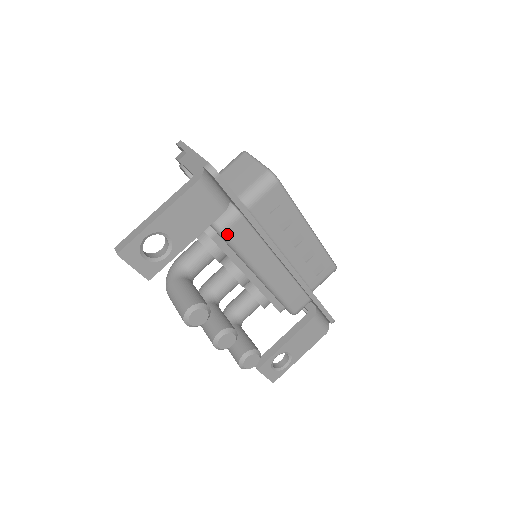
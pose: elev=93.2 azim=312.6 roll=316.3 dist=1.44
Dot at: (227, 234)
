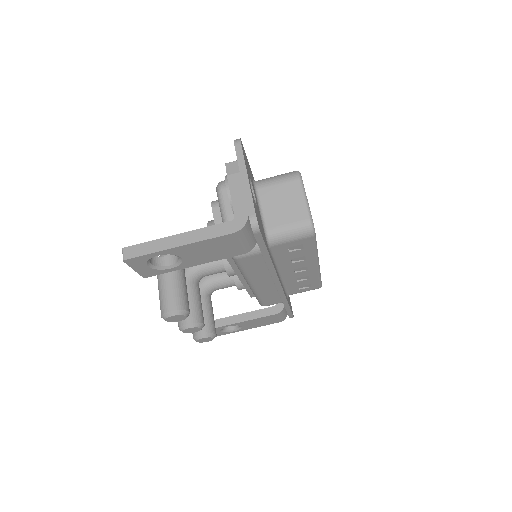
Dot at: (239, 260)
